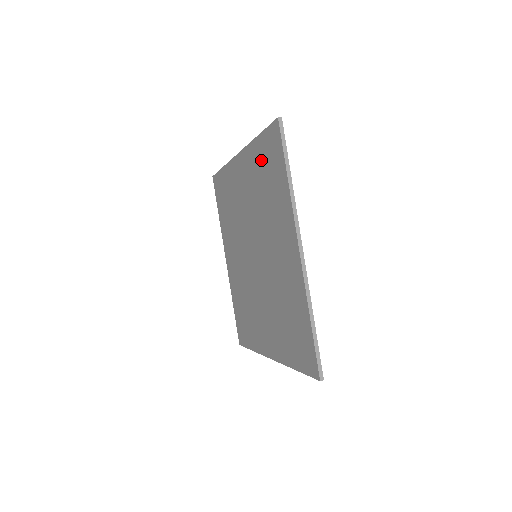
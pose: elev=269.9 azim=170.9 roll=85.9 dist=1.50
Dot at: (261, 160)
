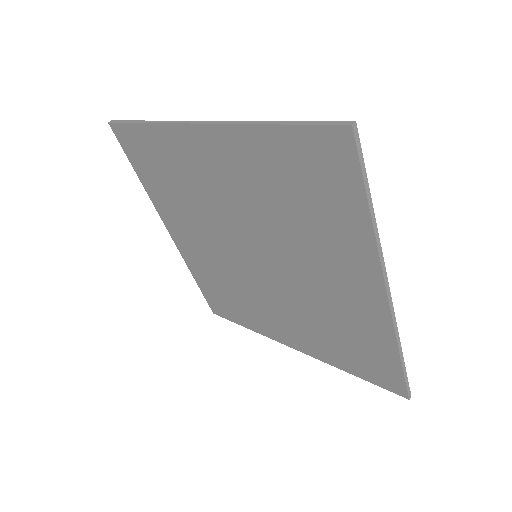
Dot at: (283, 163)
